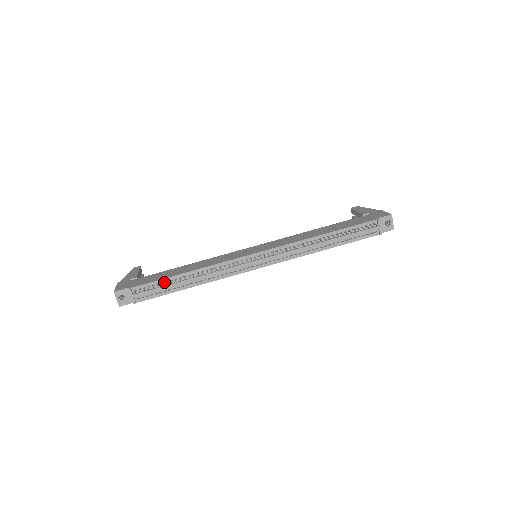
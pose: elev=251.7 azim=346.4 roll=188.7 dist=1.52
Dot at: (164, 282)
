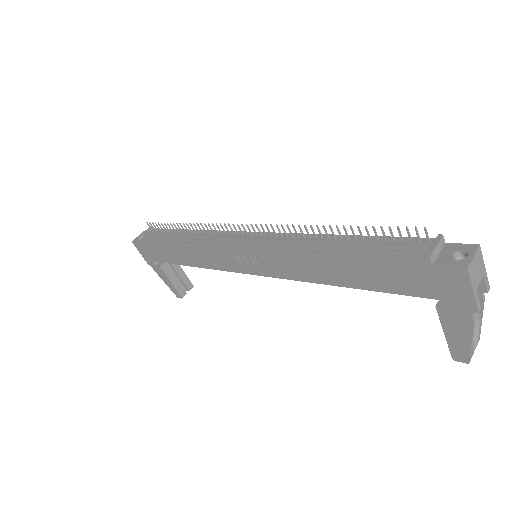
Dot at: occluded
